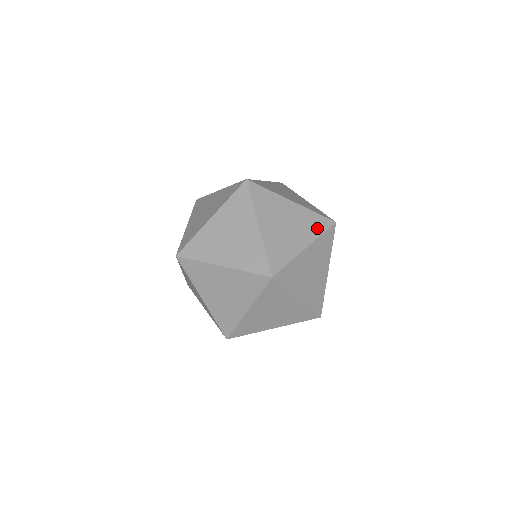
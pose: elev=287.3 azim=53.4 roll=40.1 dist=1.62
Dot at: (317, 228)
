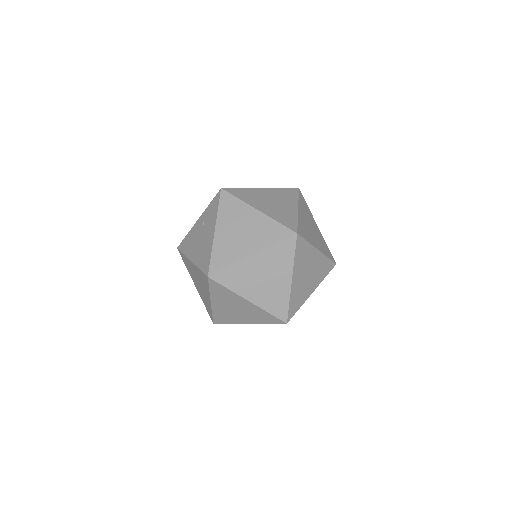
Dot at: (324, 273)
